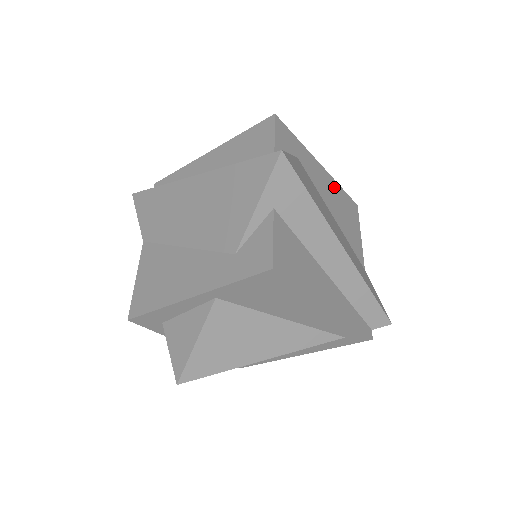
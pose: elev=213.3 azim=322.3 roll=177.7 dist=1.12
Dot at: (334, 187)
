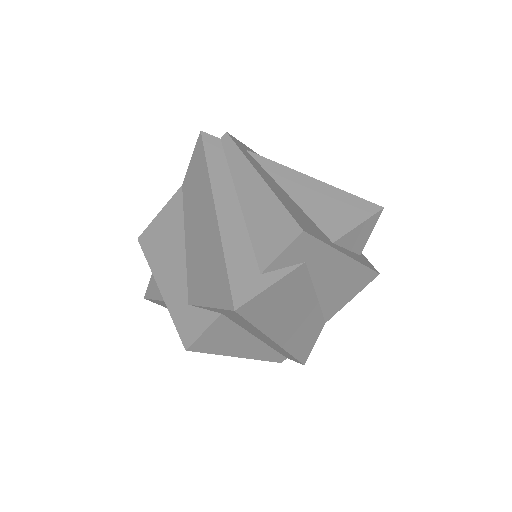
Dot at: (350, 269)
